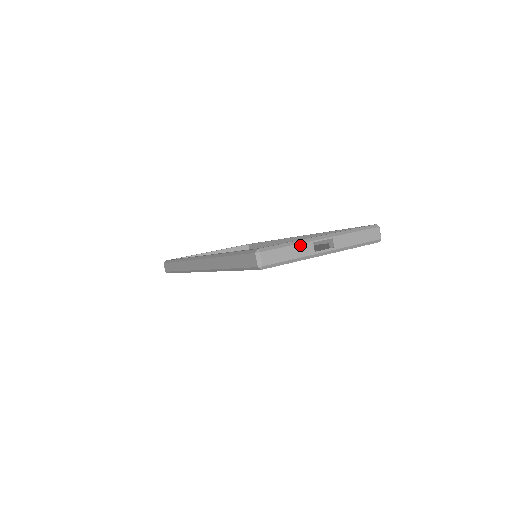
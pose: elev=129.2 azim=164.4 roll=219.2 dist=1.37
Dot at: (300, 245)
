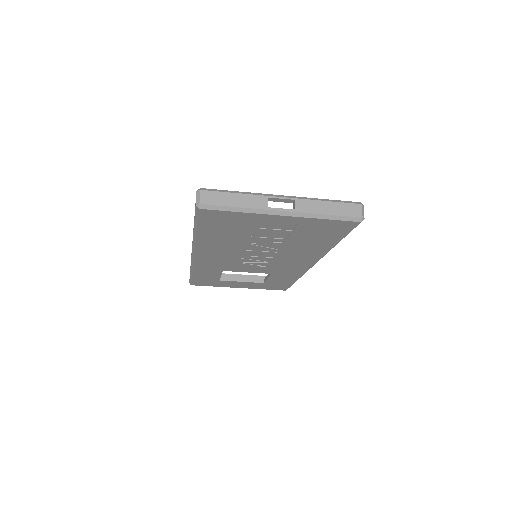
Dot at: (251, 196)
